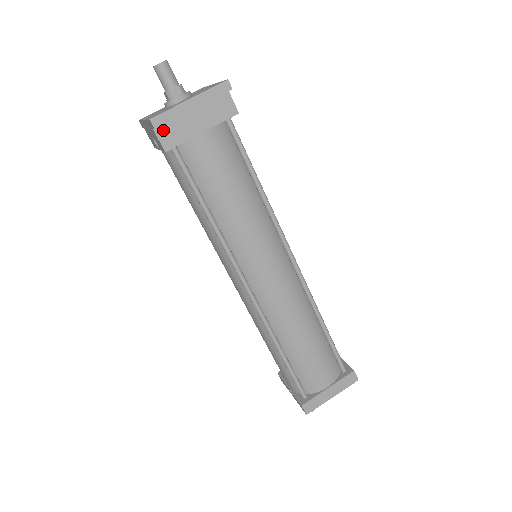
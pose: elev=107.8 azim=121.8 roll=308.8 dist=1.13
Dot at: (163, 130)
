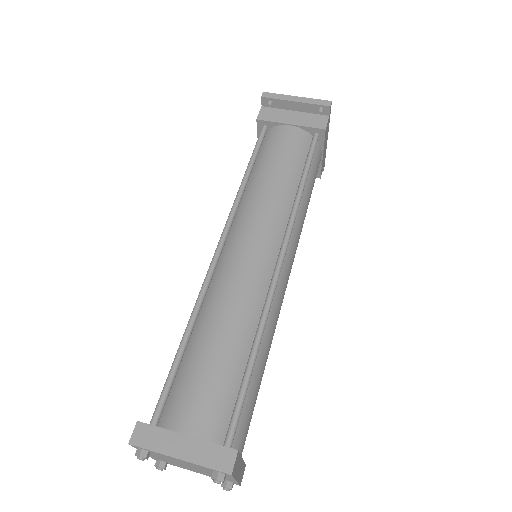
Dot at: (267, 110)
